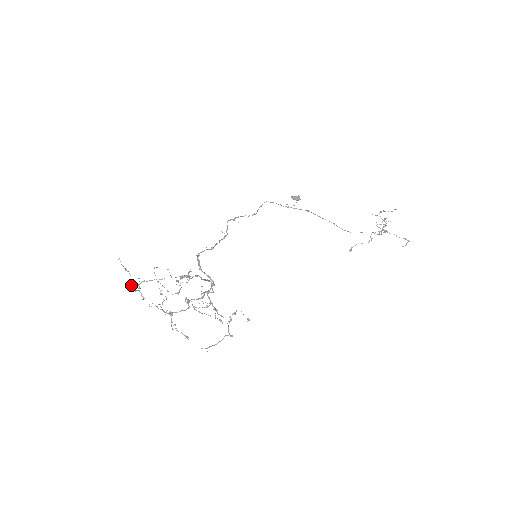
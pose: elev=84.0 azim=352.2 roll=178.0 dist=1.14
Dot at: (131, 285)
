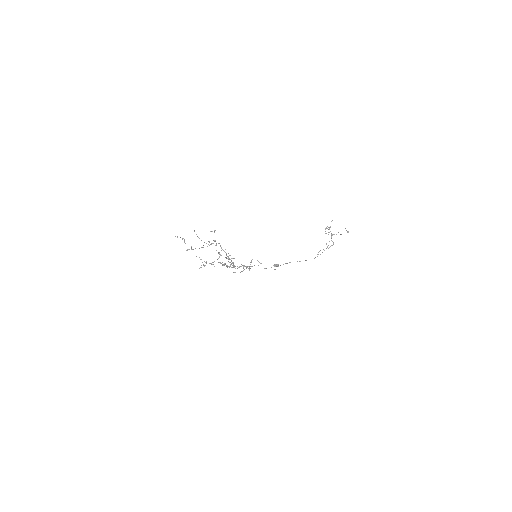
Dot at: occluded
